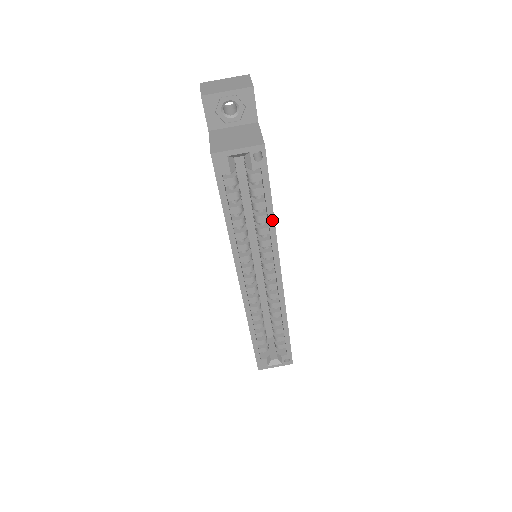
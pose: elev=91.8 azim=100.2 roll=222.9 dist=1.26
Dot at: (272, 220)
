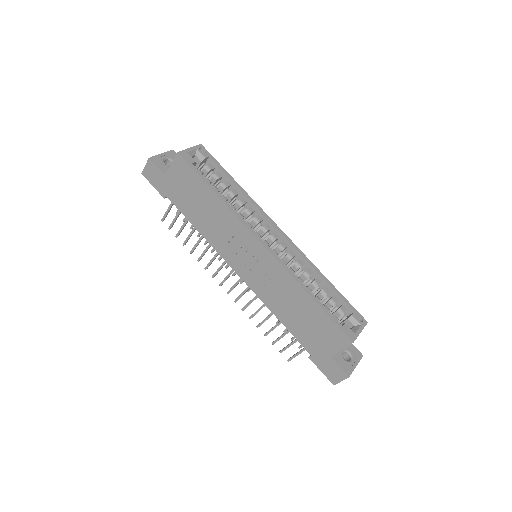
Dot at: (240, 188)
